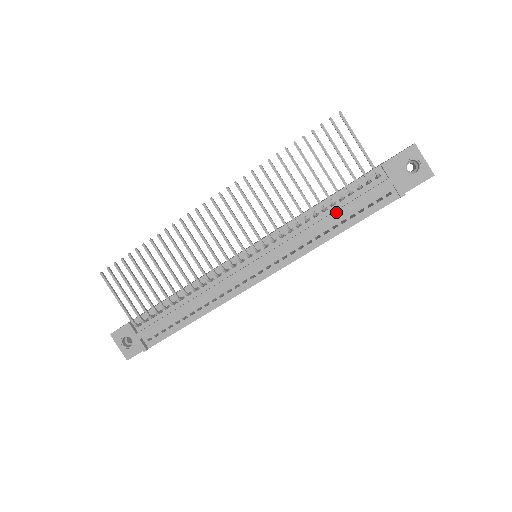
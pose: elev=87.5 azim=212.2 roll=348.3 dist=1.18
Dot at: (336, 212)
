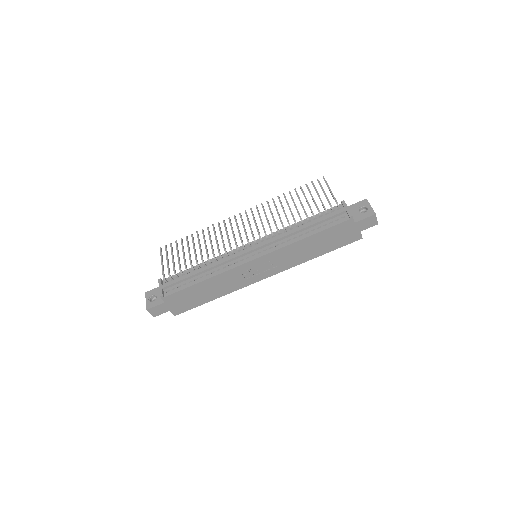
Dot at: (309, 223)
